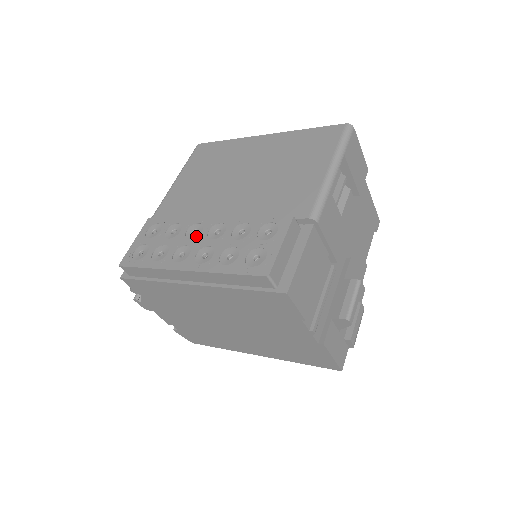
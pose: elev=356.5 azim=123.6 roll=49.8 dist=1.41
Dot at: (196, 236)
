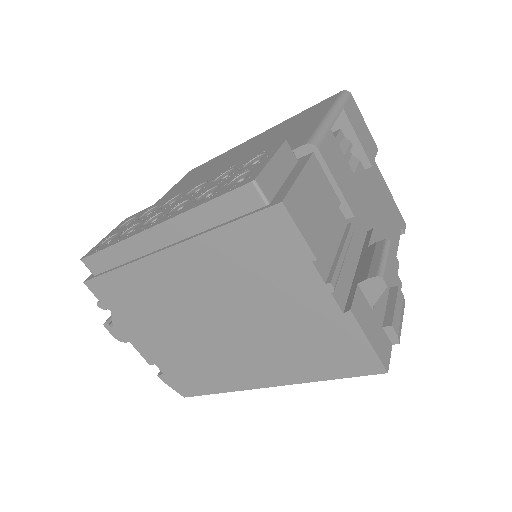
Dot at: (173, 203)
